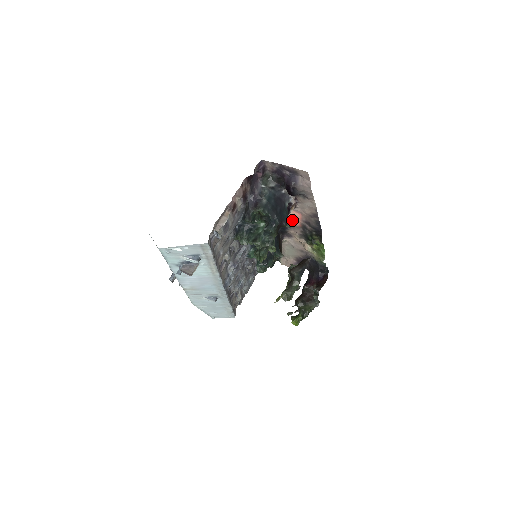
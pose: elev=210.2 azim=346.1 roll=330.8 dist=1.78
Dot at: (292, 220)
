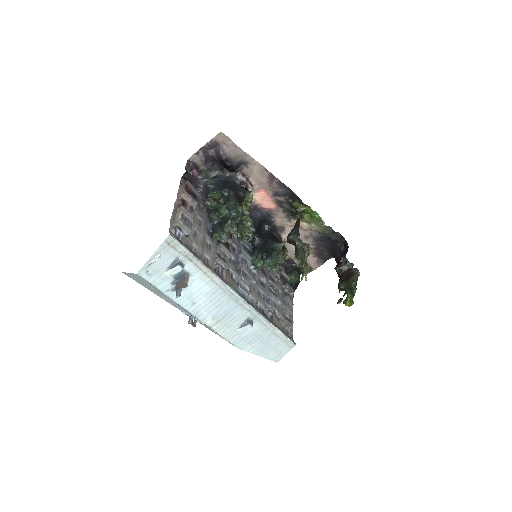
Dot at: (266, 206)
